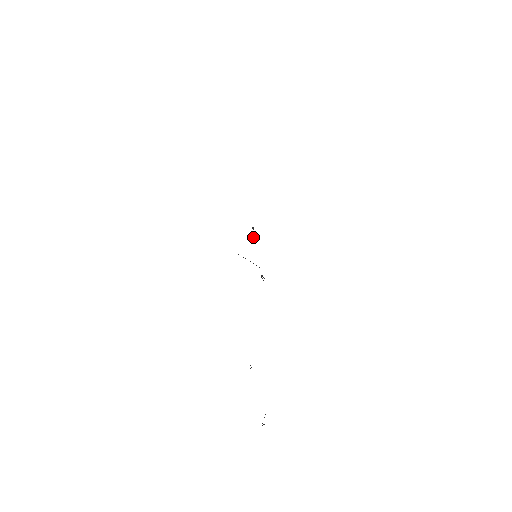
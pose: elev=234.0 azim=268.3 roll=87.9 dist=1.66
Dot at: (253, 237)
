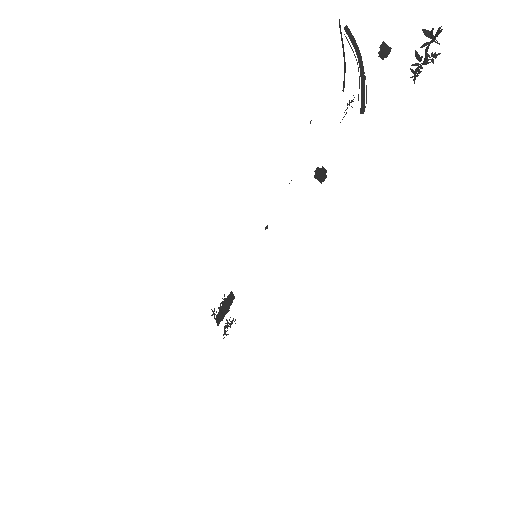
Dot at: occluded
